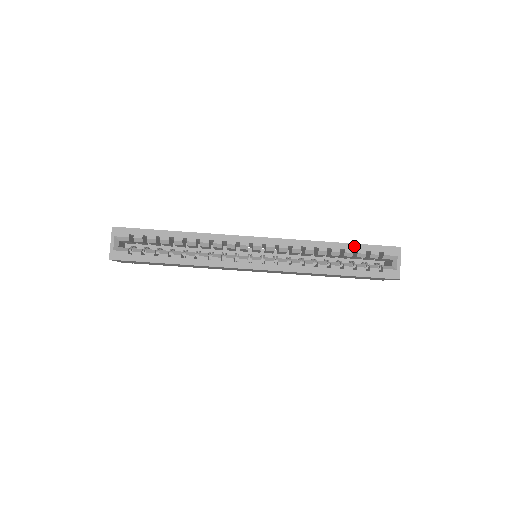
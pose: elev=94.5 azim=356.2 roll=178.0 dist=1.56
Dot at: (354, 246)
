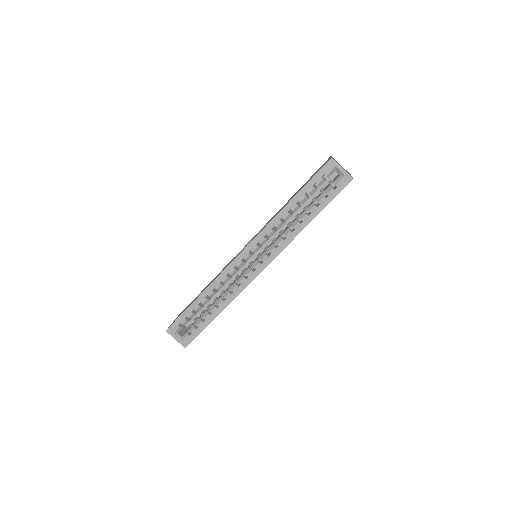
Dot at: (302, 192)
